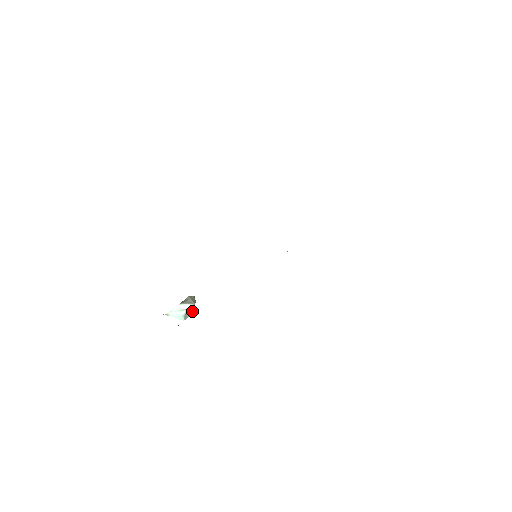
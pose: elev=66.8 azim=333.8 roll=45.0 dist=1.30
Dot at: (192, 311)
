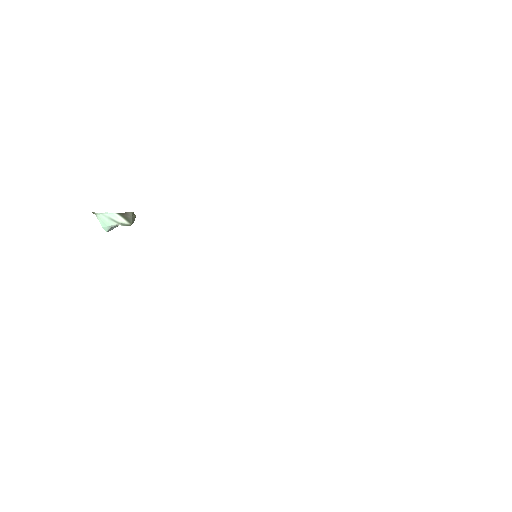
Dot at: occluded
